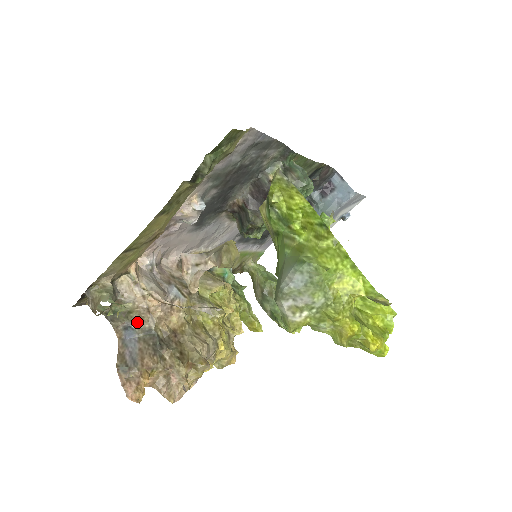
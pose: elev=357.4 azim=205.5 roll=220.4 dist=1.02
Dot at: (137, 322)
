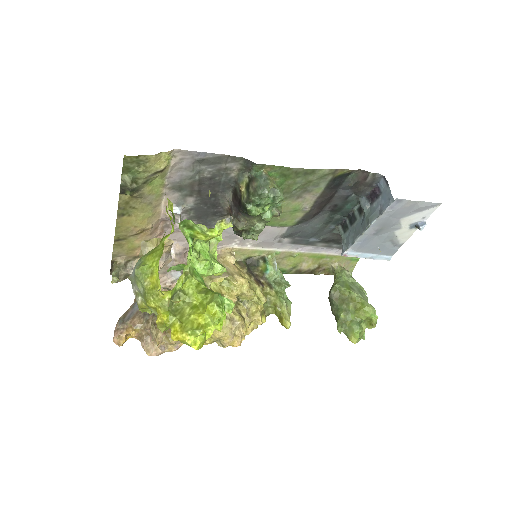
Dot at: occluded
